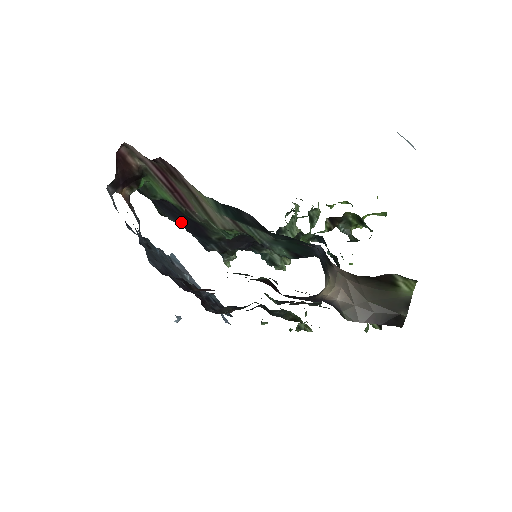
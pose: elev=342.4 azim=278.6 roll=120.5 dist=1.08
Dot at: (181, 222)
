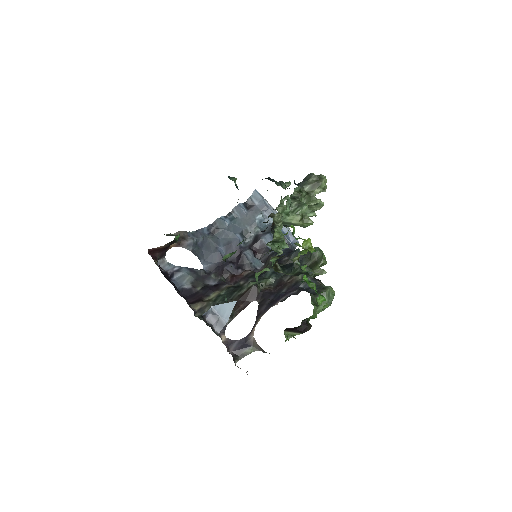
Dot at: occluded
